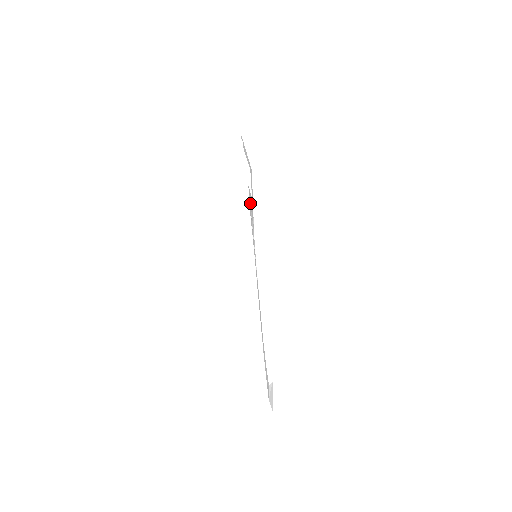
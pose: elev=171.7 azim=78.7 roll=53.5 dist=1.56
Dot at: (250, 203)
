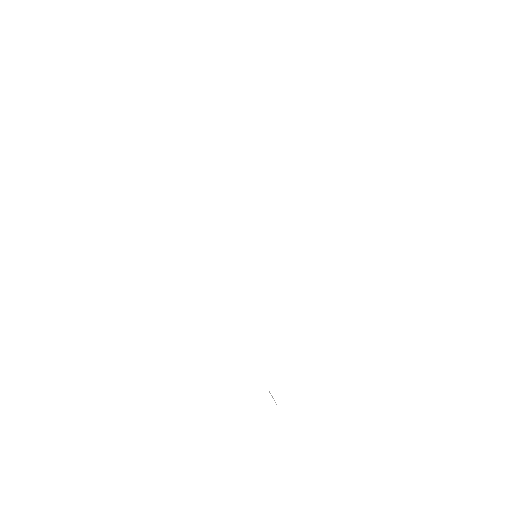
Dot at: occluded
